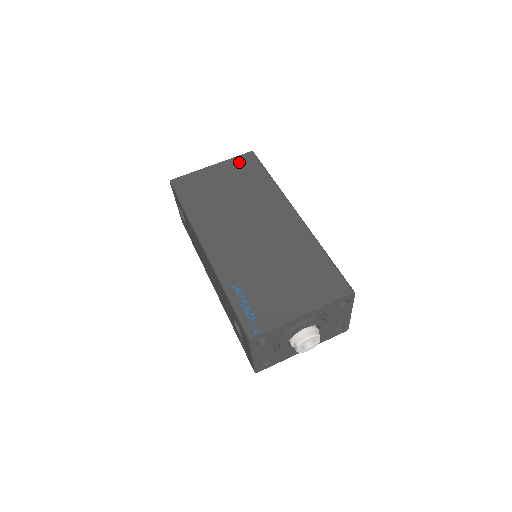
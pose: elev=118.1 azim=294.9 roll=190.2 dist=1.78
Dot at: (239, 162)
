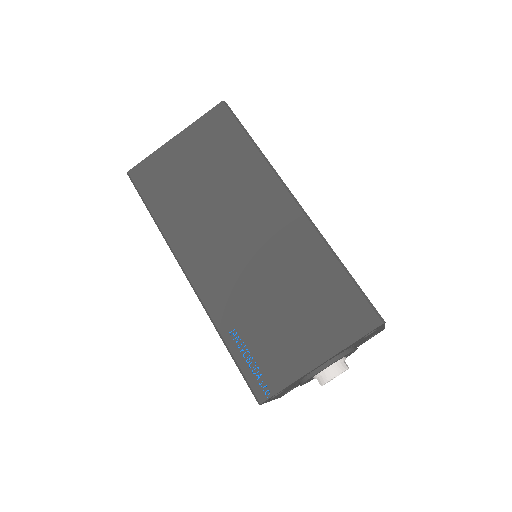
Dot at: (208, 125)
